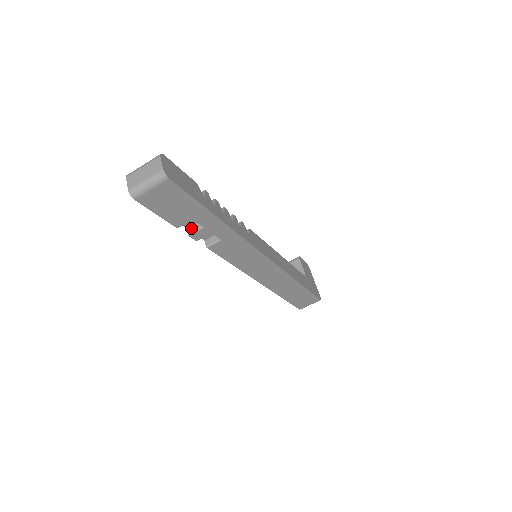
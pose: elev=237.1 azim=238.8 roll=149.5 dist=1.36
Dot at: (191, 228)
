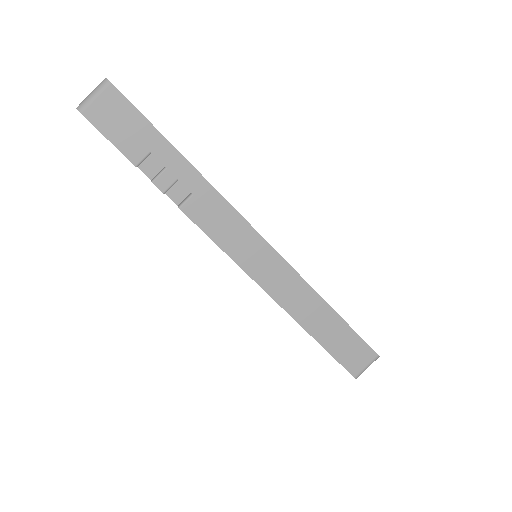
Dot at: (155, 176)
